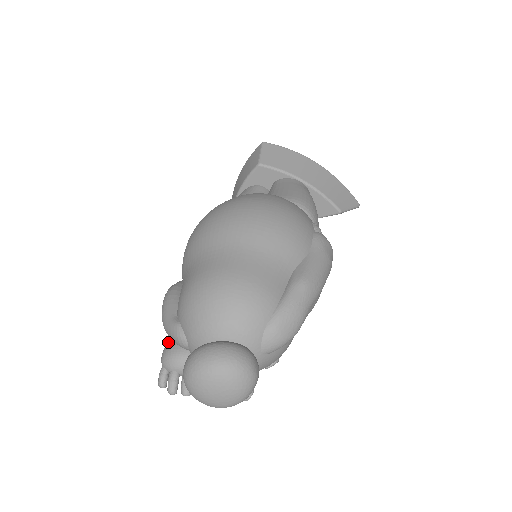
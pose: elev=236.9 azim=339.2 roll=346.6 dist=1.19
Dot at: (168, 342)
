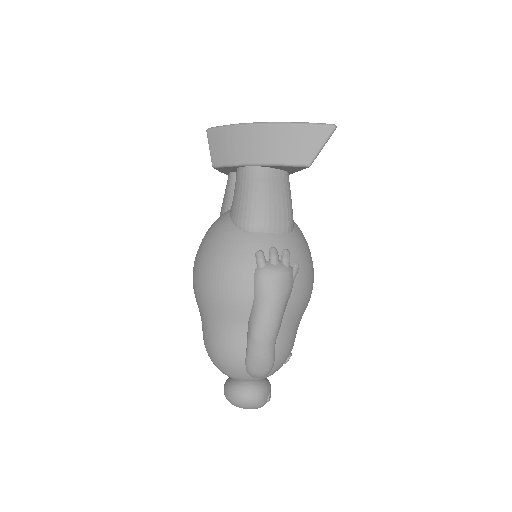
Dot at: occluded
